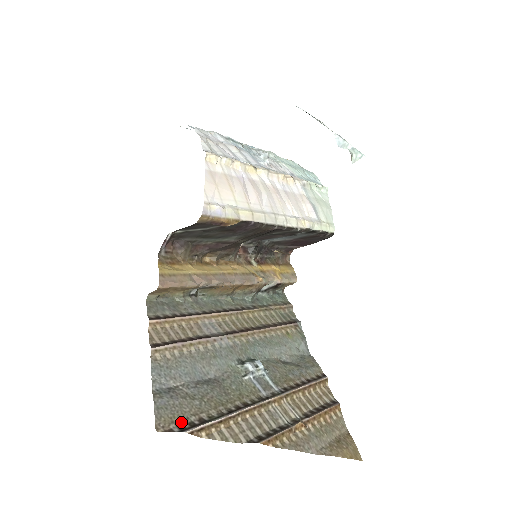
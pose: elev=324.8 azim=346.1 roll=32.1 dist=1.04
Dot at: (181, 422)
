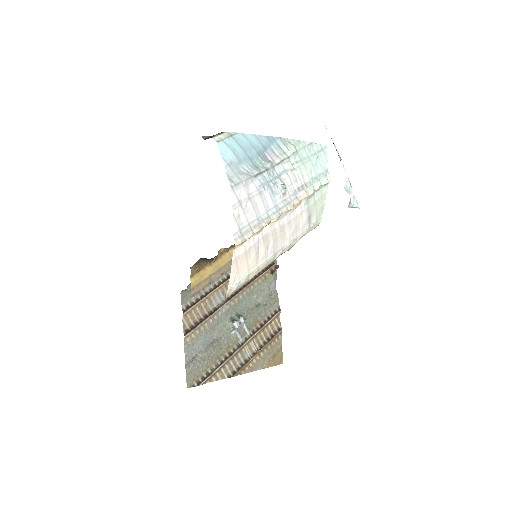
Dot at: (198, 378)
